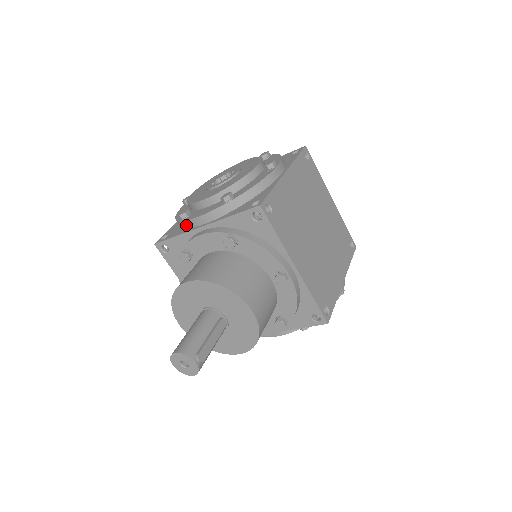
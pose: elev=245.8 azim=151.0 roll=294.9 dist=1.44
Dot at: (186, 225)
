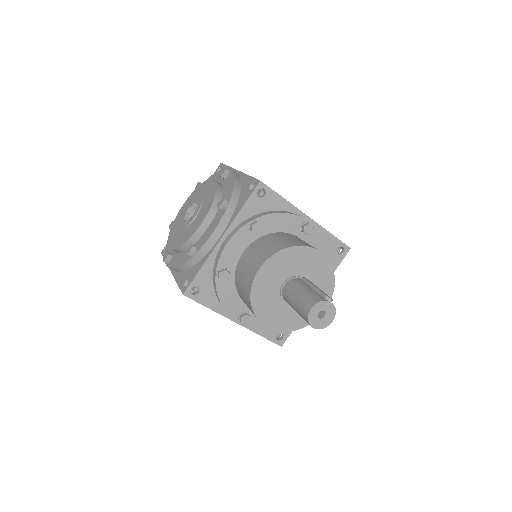
Dot at: (202, 254)
